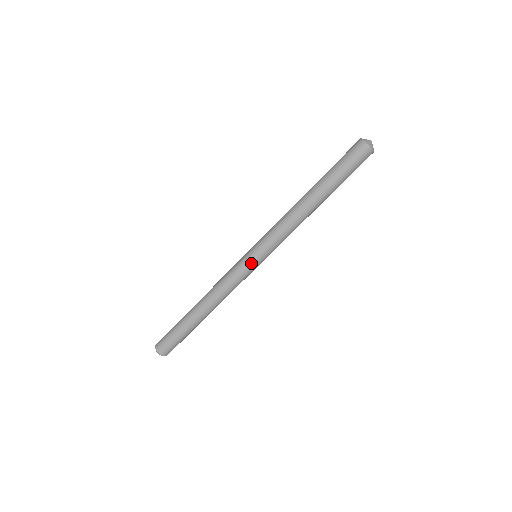
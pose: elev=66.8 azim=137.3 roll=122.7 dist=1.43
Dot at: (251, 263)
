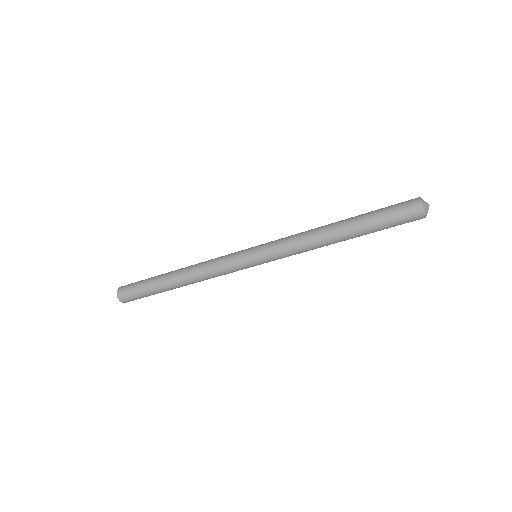
Dot at: (247, 260)
